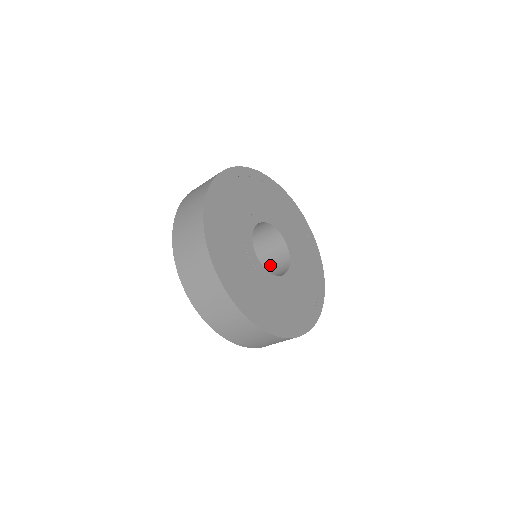
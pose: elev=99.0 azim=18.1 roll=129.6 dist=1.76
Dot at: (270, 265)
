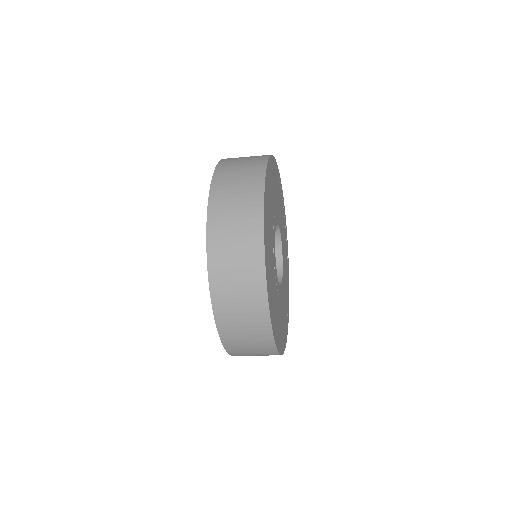
Dot at: occluded
